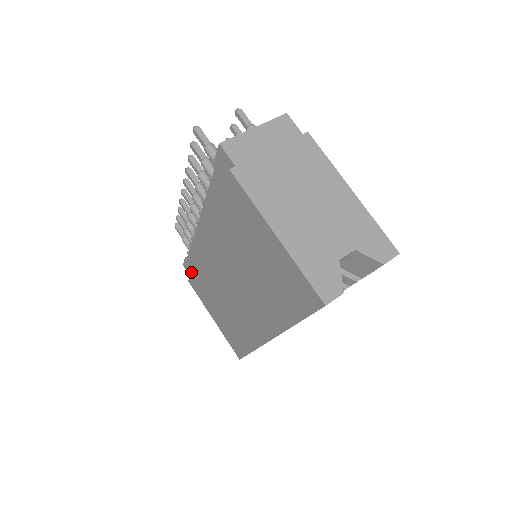
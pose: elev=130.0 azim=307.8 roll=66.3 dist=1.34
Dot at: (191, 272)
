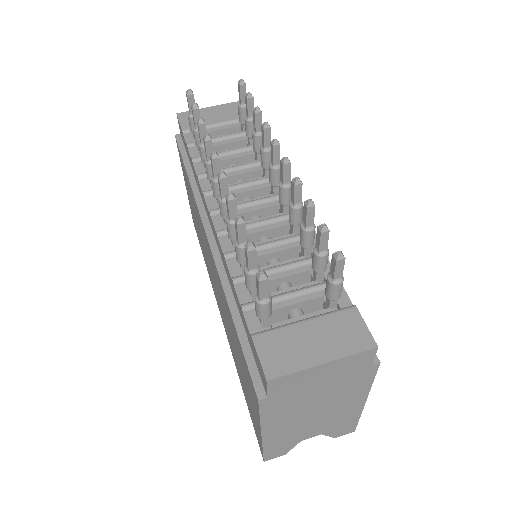
Dot at: (181, 156)
